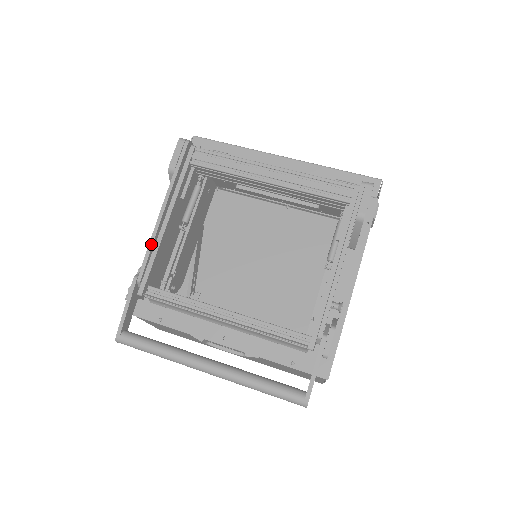
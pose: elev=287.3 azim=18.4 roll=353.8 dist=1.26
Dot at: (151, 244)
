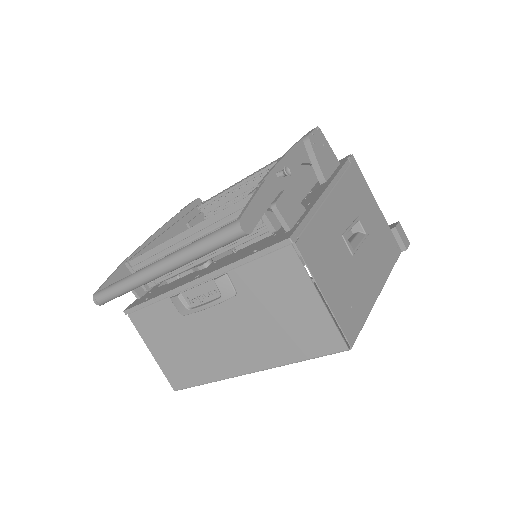
Dot at: (149, 238)
